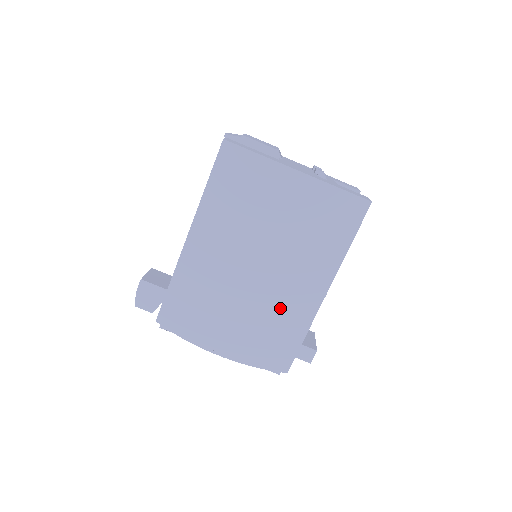
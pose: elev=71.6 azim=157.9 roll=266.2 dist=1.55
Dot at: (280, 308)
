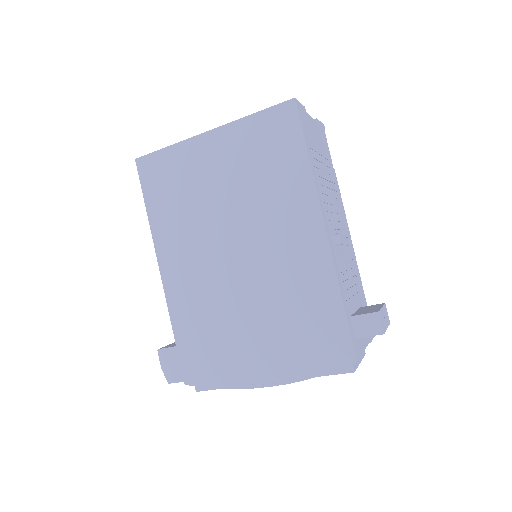
Dot at: (290, 283)
